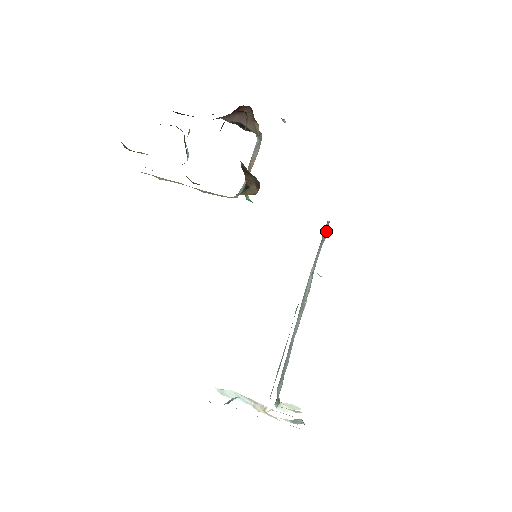
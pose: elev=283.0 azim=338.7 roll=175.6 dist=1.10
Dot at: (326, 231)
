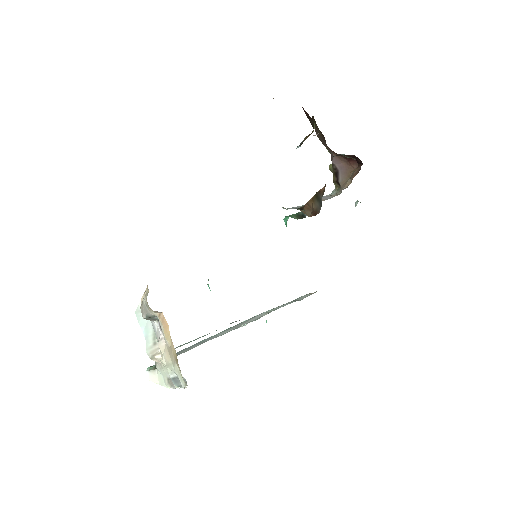
Dot at: (306, 296)
